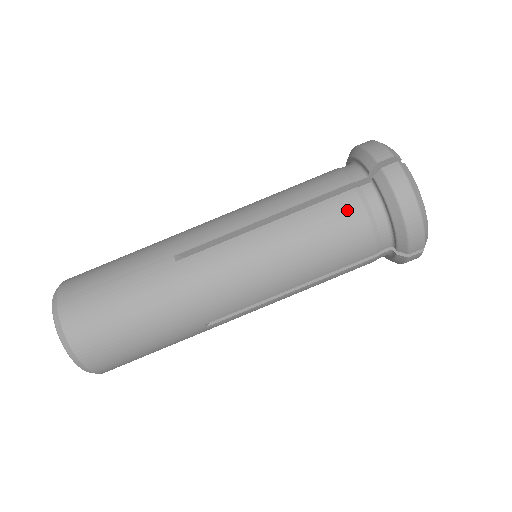
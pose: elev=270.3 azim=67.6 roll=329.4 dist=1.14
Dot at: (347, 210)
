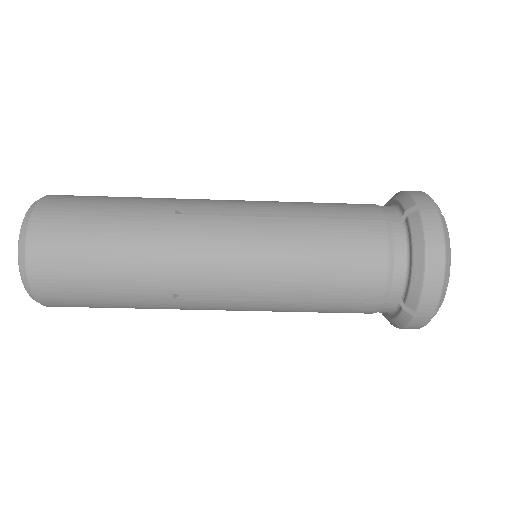
Dot at: (358, 312)
